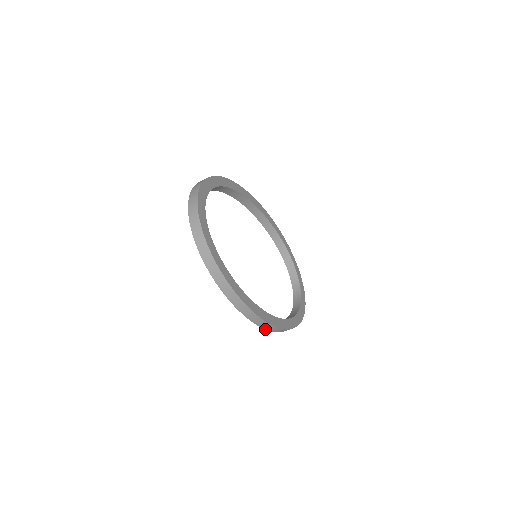
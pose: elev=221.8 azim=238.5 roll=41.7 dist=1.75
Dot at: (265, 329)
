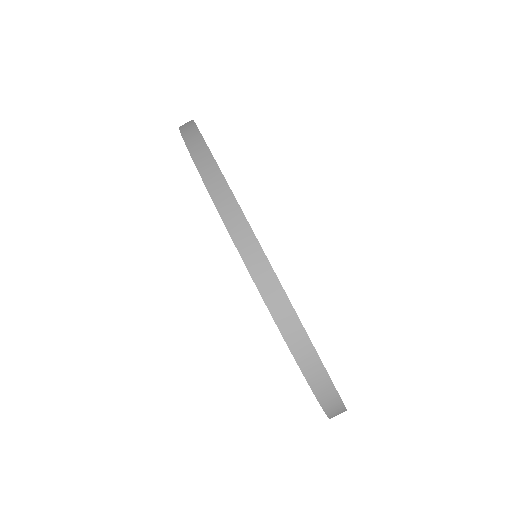
Dot at: occluded
